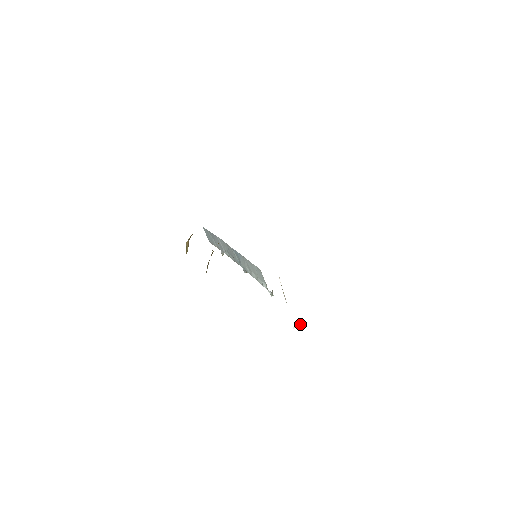
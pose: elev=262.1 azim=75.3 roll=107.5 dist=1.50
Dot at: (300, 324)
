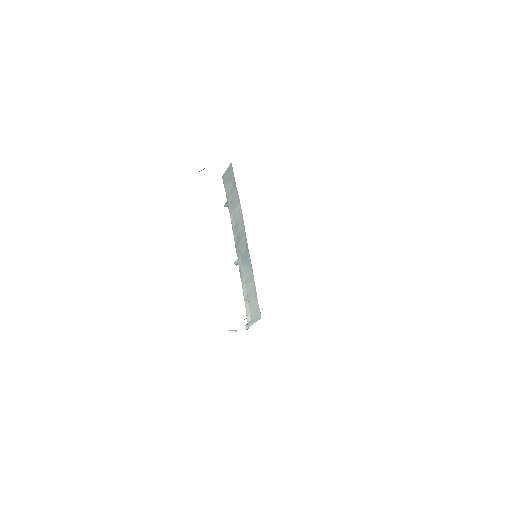
Dot at: (236, 330)
